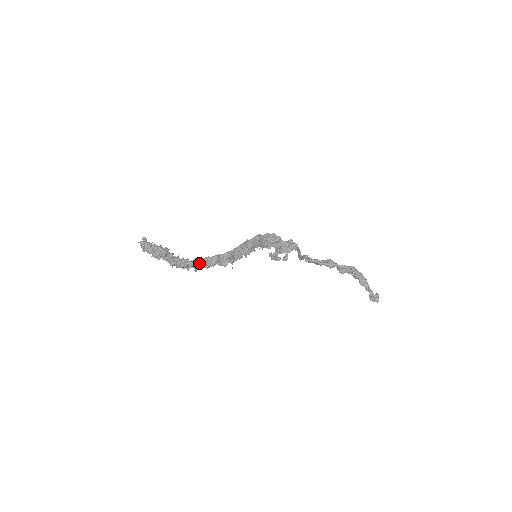
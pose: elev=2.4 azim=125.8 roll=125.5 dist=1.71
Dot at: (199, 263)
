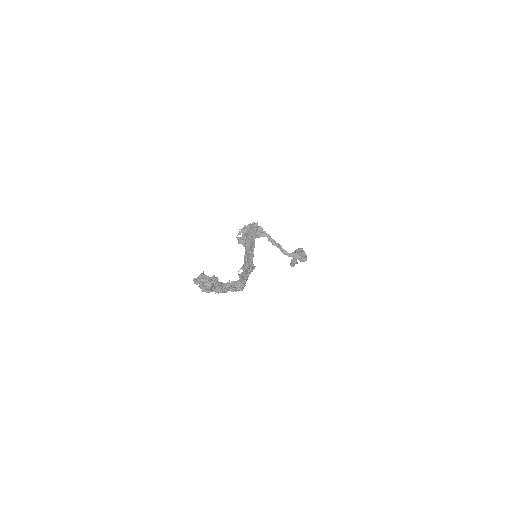
Dot at: occluded
